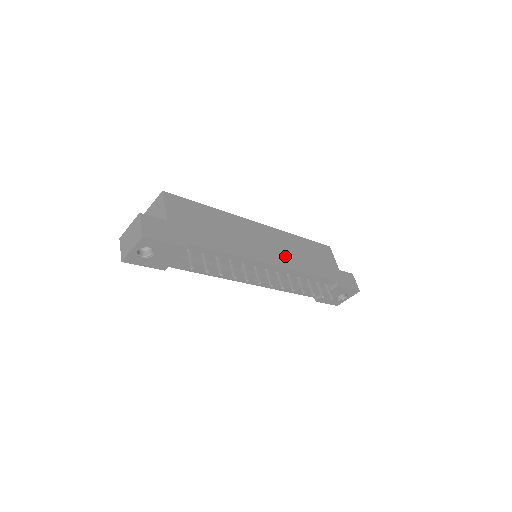
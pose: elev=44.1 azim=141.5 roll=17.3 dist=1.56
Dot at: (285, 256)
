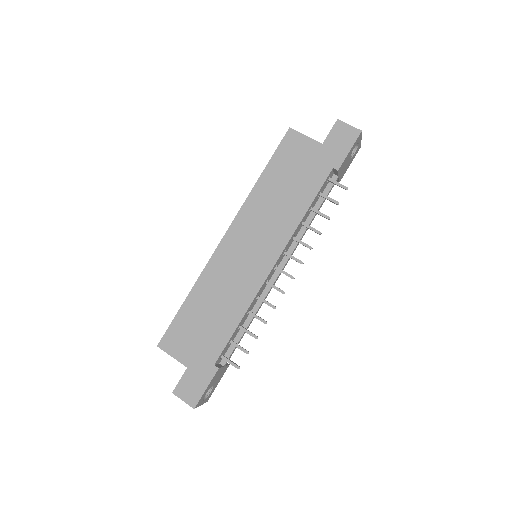
Dot at: (271, 233)
